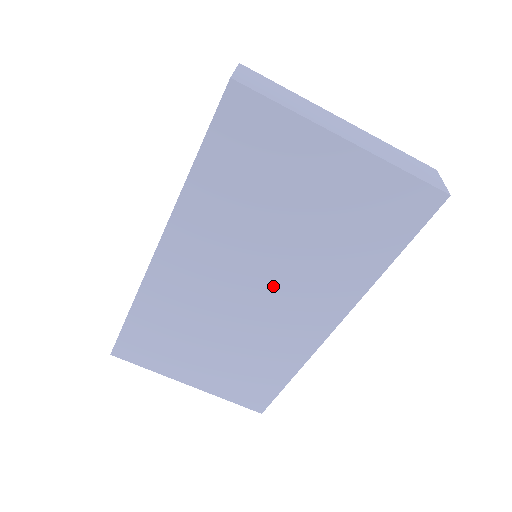
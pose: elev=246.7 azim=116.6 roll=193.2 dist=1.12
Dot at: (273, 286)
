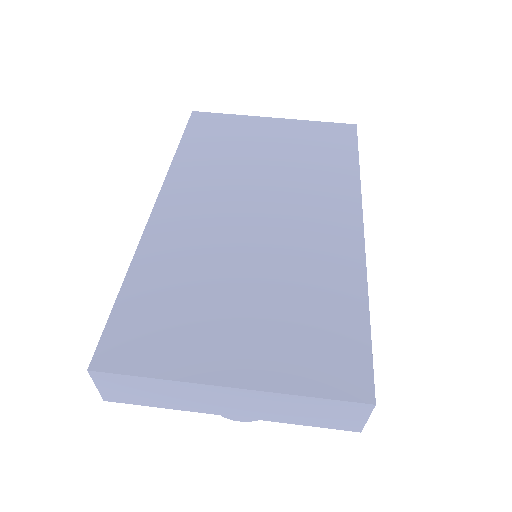
Dot at: (277, 206)
